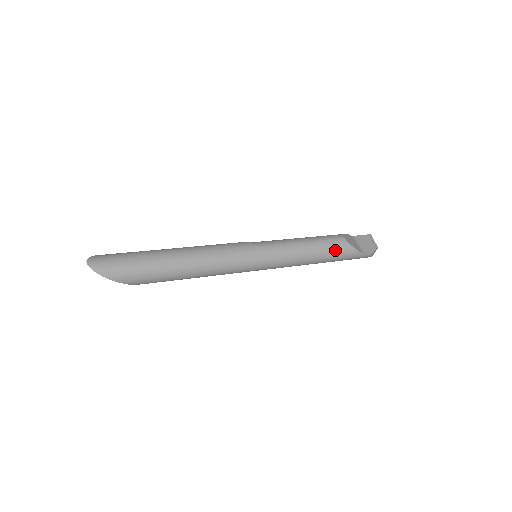
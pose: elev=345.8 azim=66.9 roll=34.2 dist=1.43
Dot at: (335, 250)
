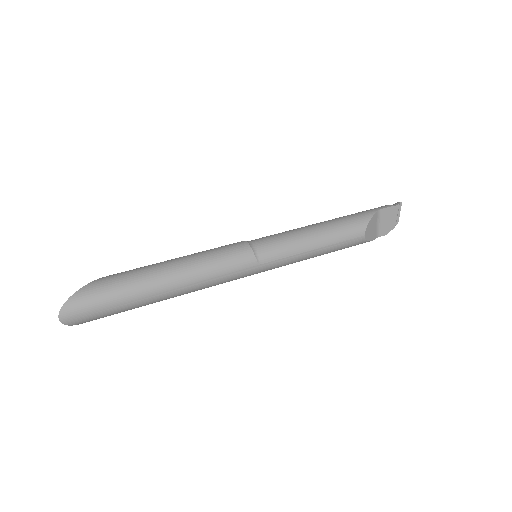
Dot at: occluded
